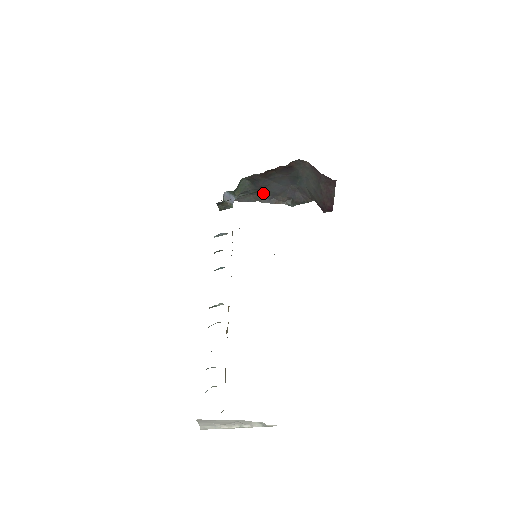
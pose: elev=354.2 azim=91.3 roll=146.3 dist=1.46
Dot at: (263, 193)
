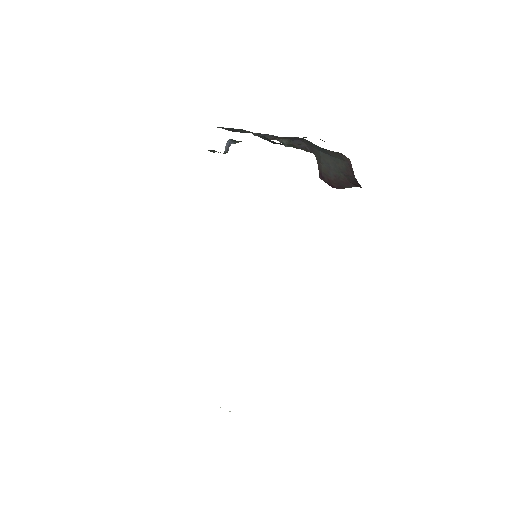
Dot at: occluded
